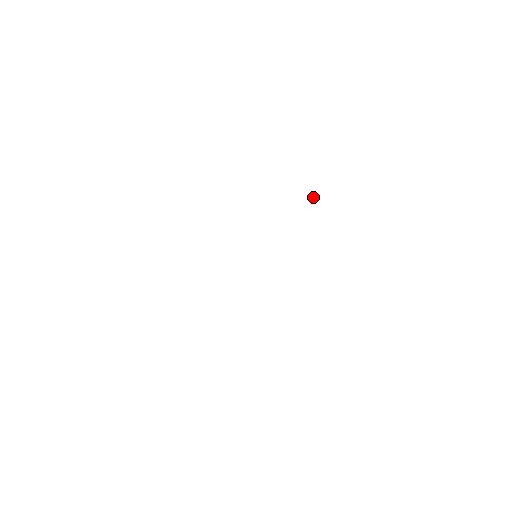
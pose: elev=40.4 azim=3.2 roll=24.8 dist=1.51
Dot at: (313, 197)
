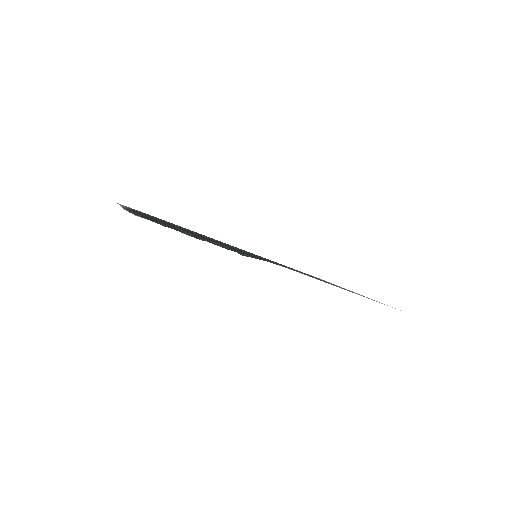
Dot at: (171, 228)
